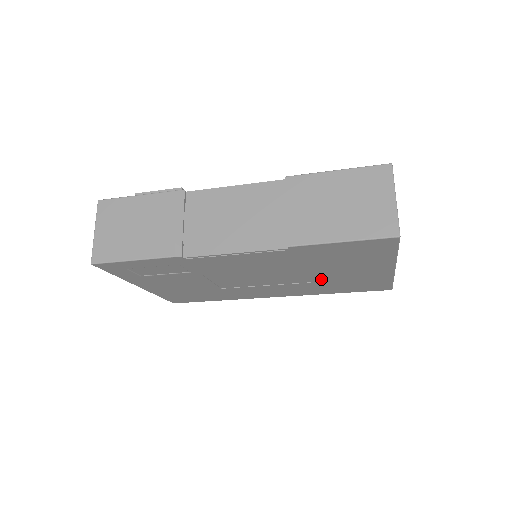
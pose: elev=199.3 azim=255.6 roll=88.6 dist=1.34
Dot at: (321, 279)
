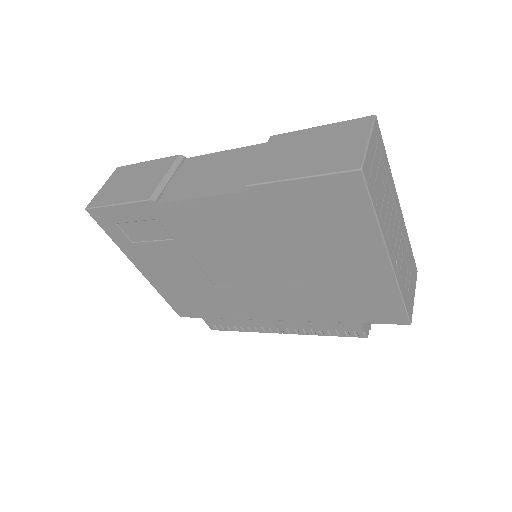
Dot at: (312, 278)
